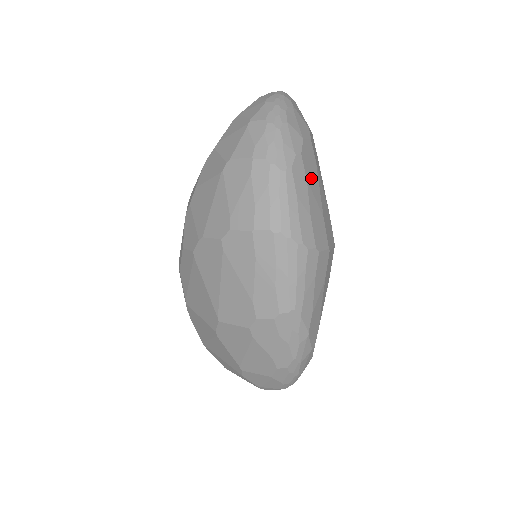
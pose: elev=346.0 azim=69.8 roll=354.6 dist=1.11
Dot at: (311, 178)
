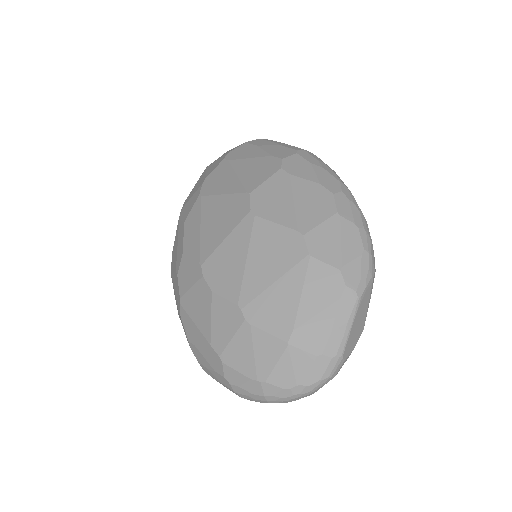
Dot at: occluded
